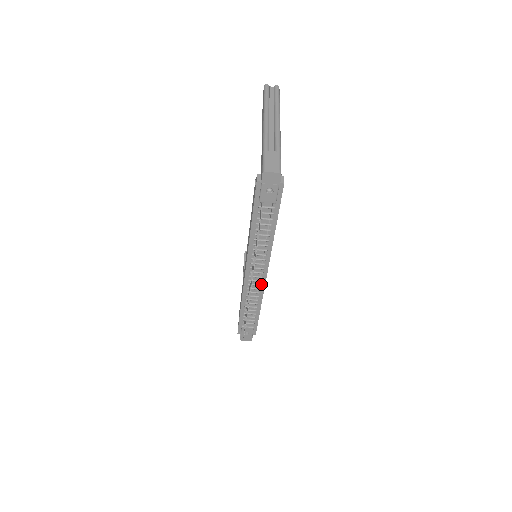
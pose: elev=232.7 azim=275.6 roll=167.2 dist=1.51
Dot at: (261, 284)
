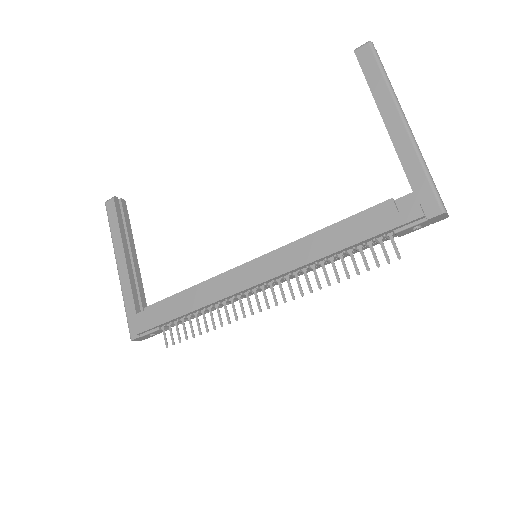
Dot at: (251, 293)
